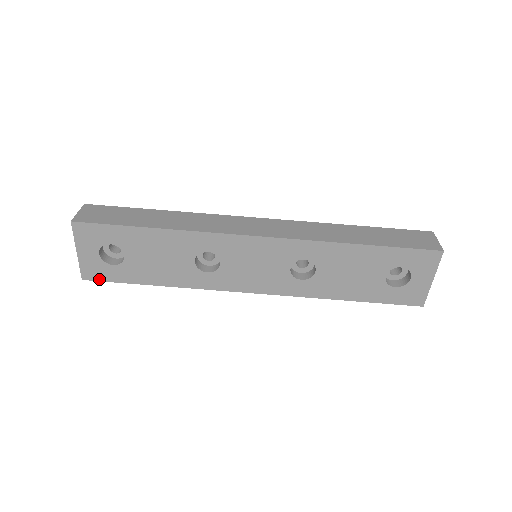
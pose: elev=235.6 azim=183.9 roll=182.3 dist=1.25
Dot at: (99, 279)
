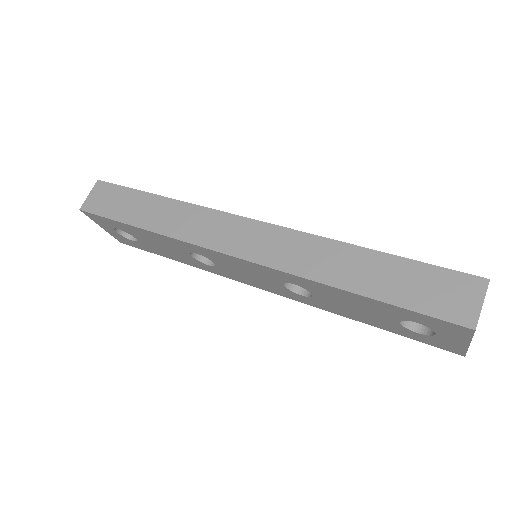
Dot at: (131, 245)
